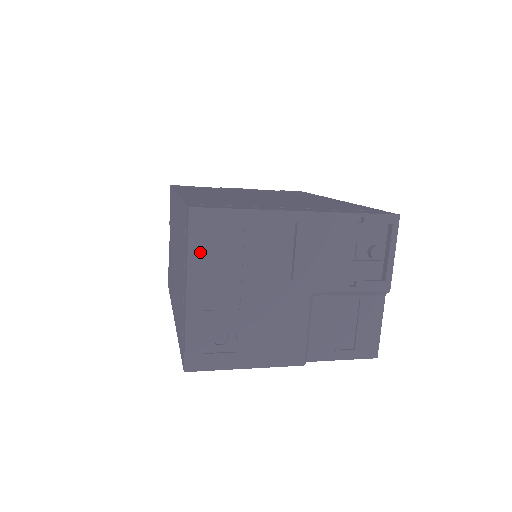
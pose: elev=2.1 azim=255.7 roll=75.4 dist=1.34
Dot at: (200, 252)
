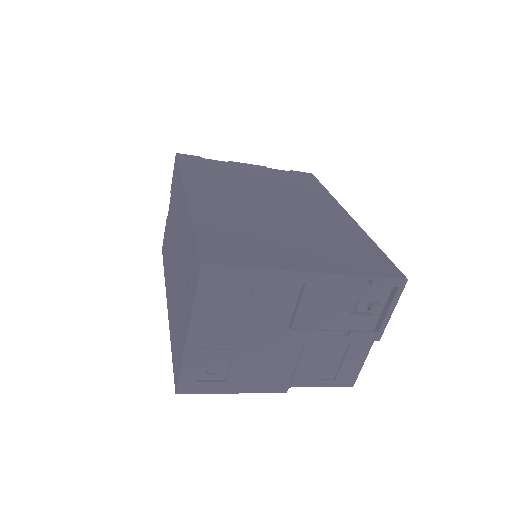
Dot at: (206, 302)
